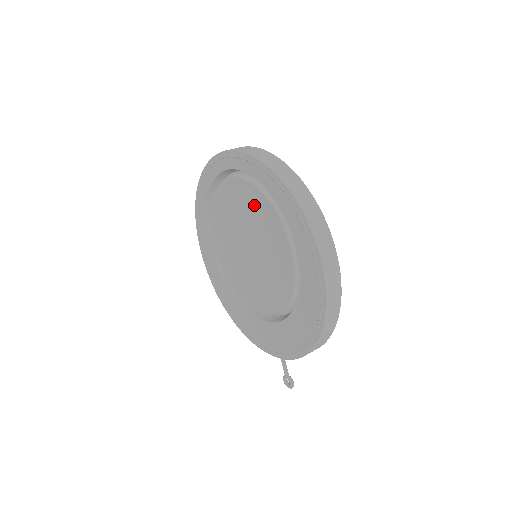
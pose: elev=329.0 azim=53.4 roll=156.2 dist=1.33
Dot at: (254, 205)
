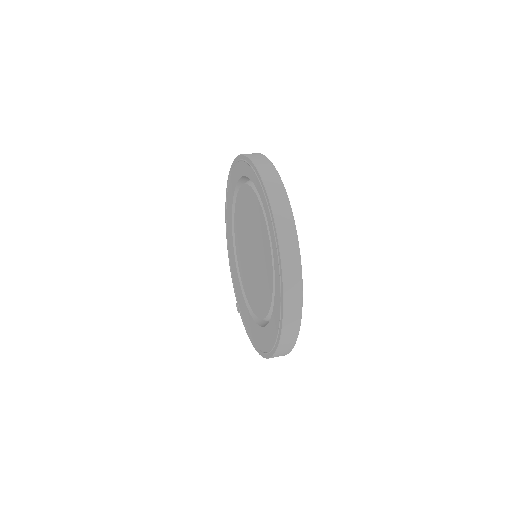
Dot at: (266, 258)
